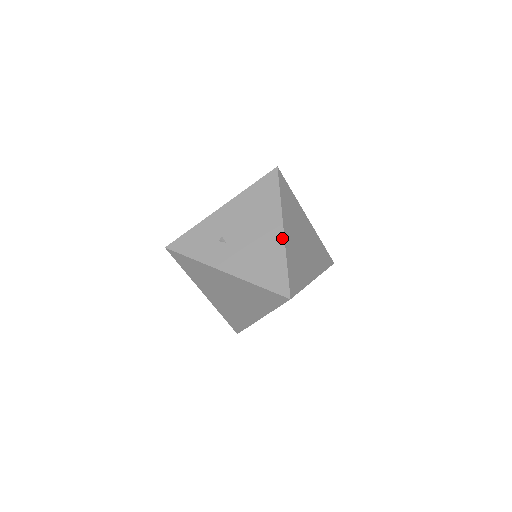
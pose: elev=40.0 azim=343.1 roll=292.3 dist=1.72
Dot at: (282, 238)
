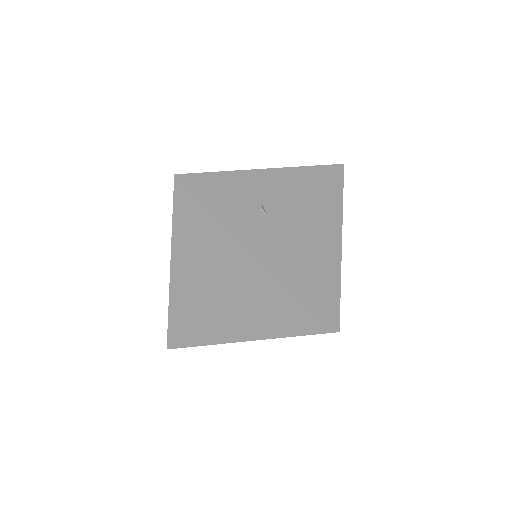
Dot at: (339, 248)
